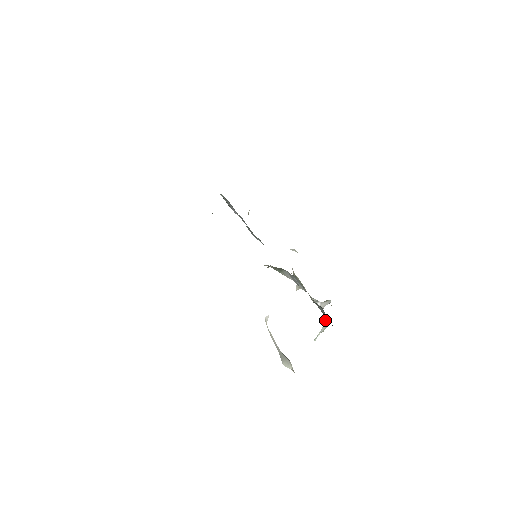
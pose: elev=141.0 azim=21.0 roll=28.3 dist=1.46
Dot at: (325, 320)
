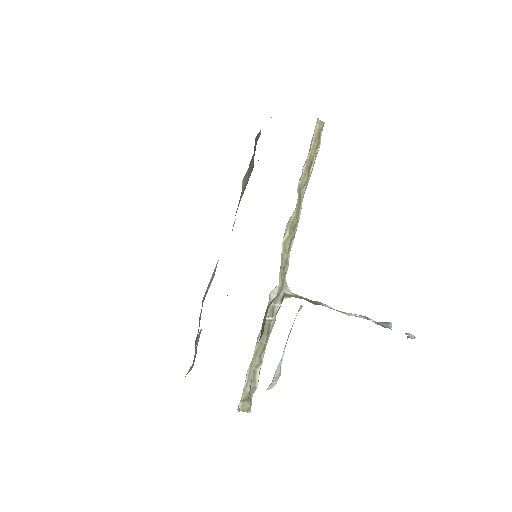
Dot at: (405, 333)
